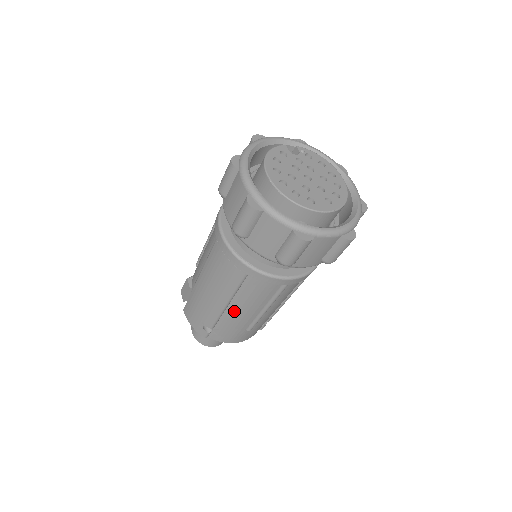
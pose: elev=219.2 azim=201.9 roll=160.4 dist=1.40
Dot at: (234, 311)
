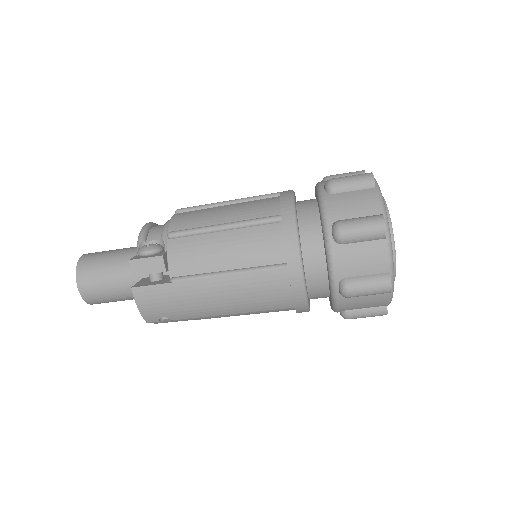
Dot at: (224, 315)
